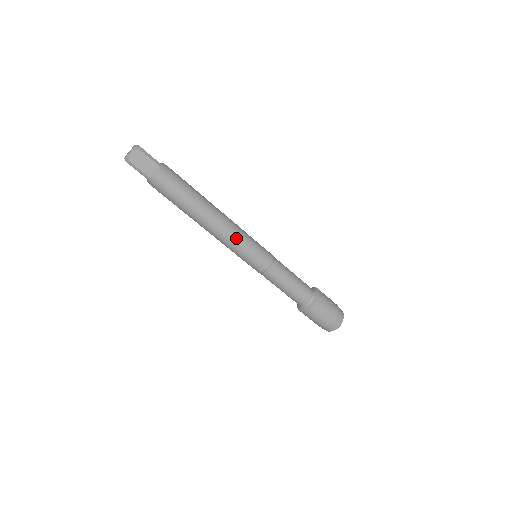
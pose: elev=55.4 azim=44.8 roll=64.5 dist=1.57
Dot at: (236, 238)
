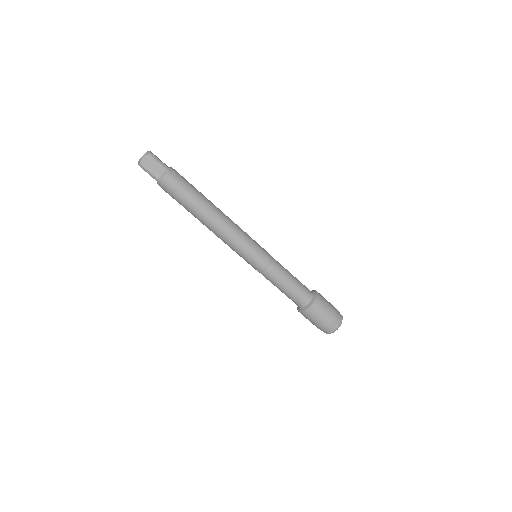
Dot at: (235, 237)
